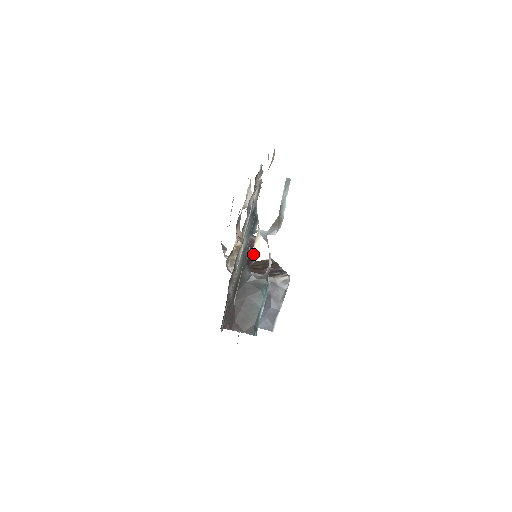
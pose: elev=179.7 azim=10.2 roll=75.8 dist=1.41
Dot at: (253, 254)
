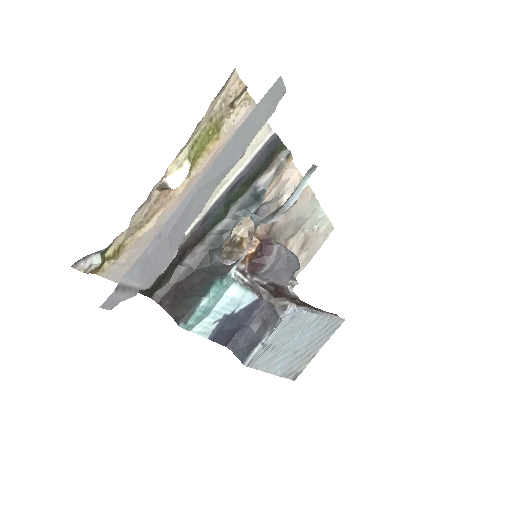
Dot at: (265, 260)
